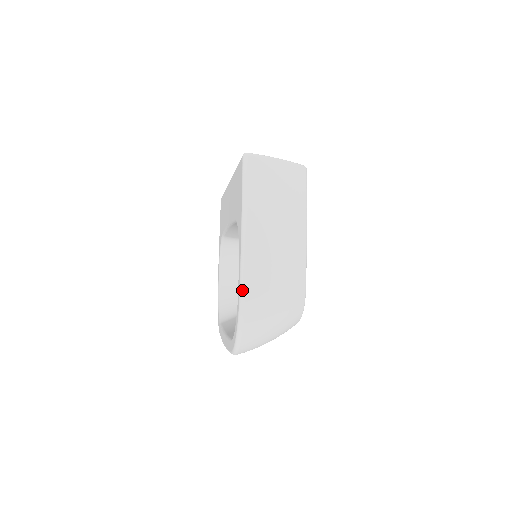
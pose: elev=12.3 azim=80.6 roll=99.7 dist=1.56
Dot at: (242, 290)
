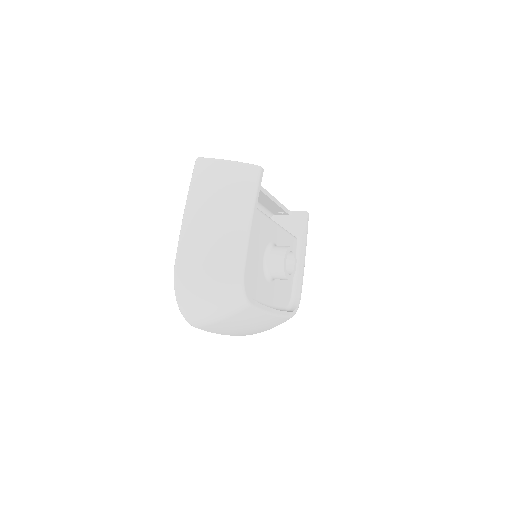
Dot at: (175, 262)
